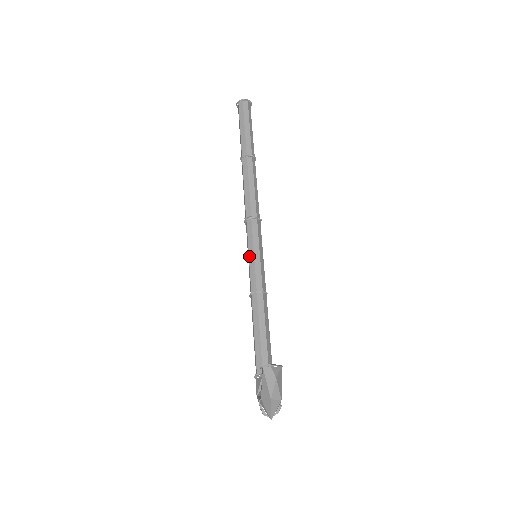
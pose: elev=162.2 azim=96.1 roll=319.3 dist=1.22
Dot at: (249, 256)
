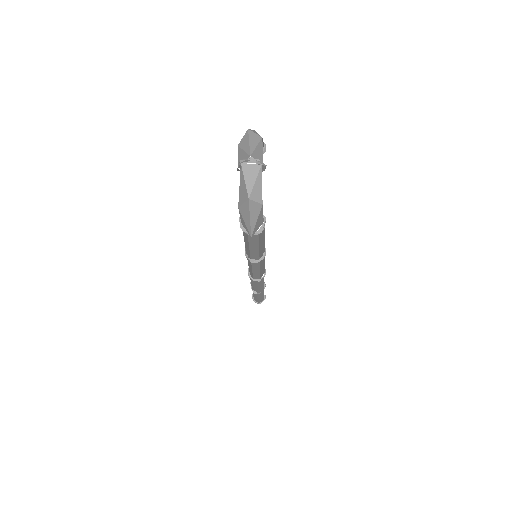
Dot at: occluded
